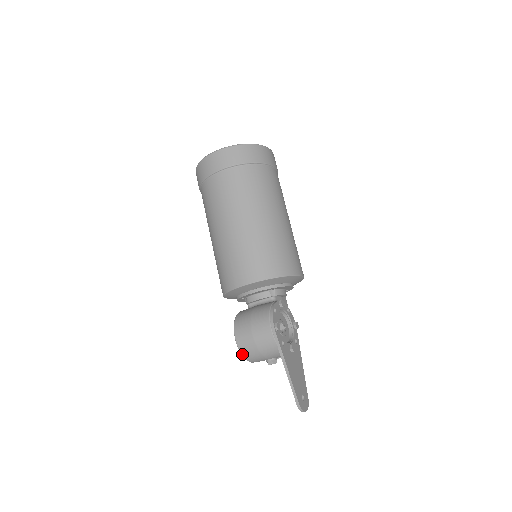
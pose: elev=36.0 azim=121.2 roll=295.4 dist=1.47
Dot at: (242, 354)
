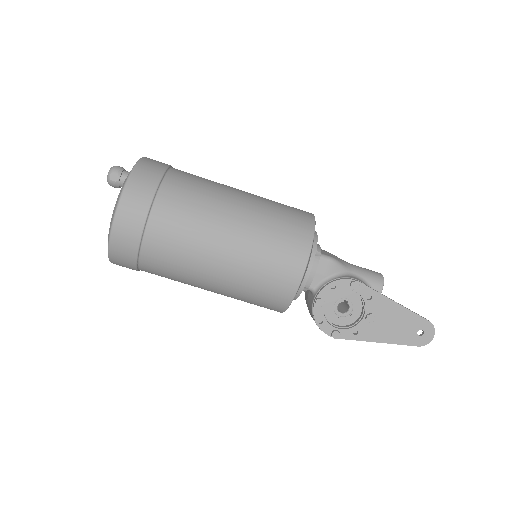
Dot at: occluded
